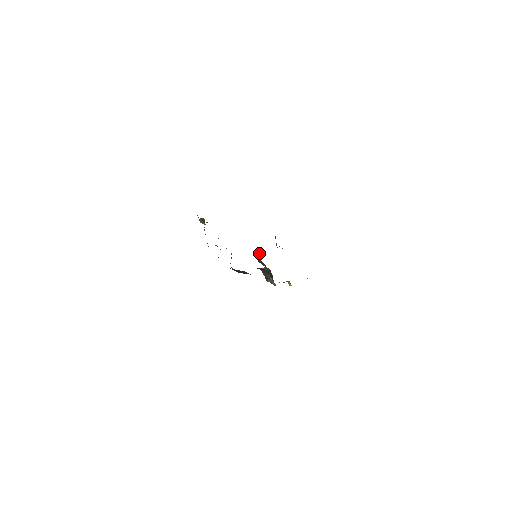
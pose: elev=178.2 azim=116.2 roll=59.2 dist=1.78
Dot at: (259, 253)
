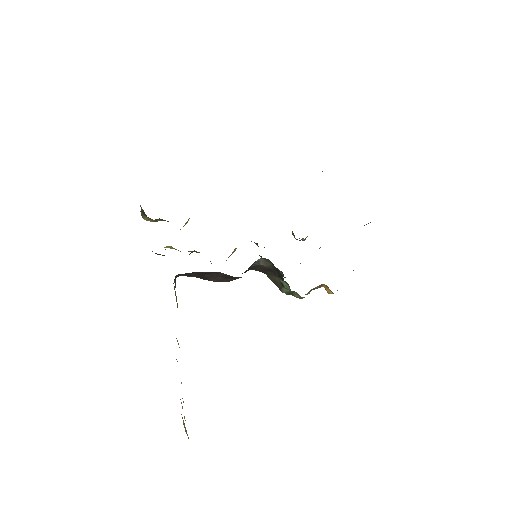
Dot at: occluded
